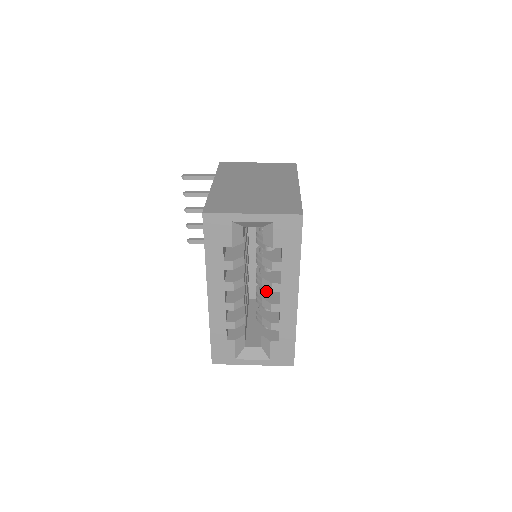
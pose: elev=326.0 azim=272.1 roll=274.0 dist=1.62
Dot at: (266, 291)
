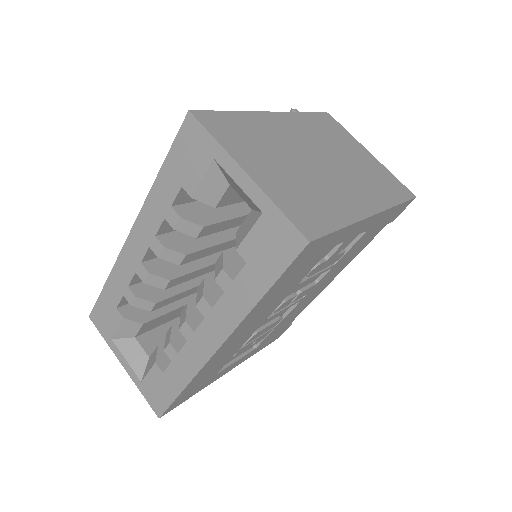
Dot at: occluded
